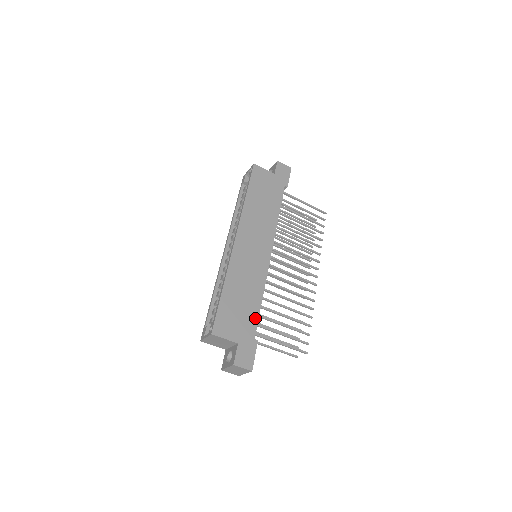
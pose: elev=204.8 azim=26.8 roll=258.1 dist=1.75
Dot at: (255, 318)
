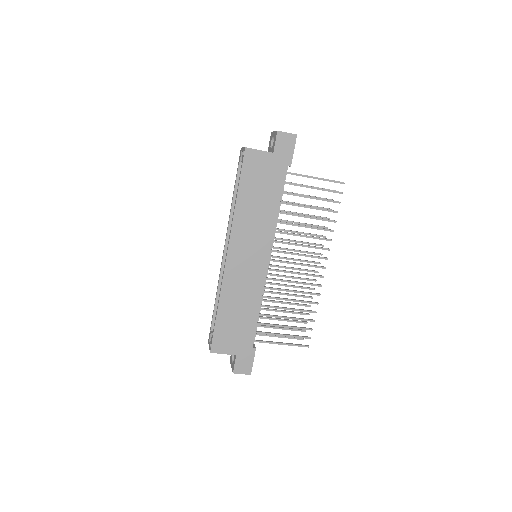
Dot at: (252, 330)
